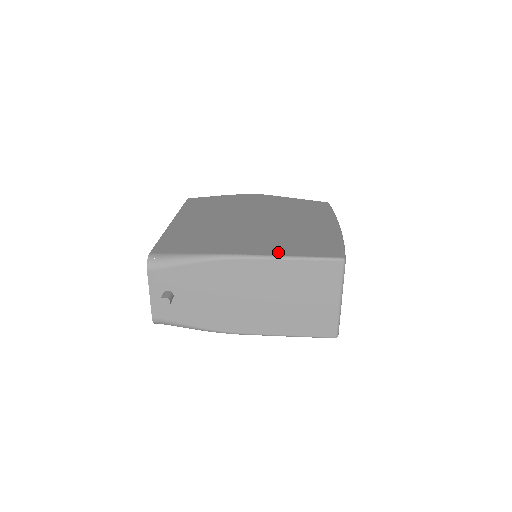
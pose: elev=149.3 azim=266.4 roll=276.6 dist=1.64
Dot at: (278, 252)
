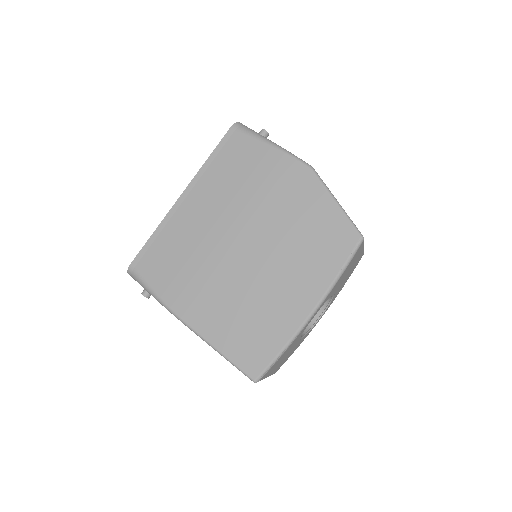
Dot at: (212, 336)
